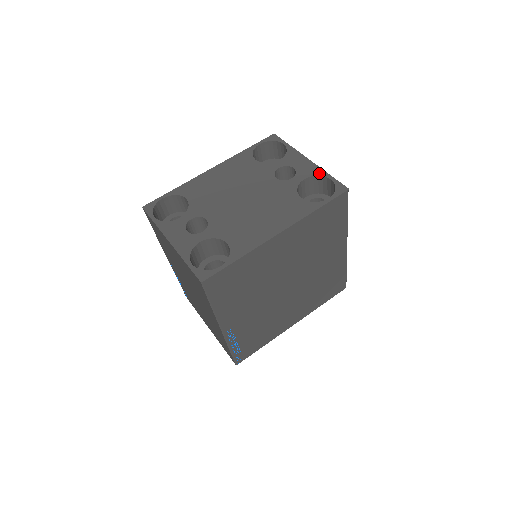
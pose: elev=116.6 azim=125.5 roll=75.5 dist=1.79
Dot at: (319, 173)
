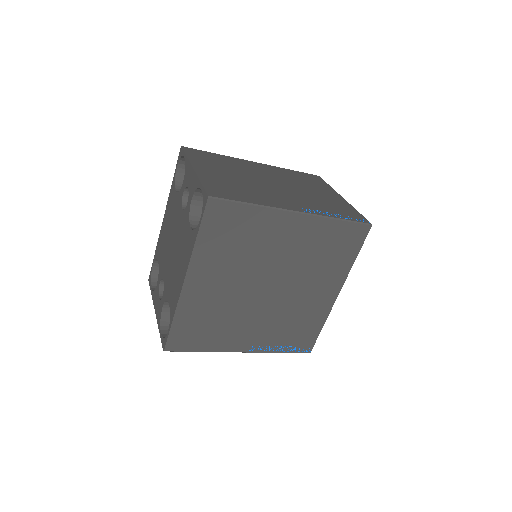
Dot at: (196, 185)
